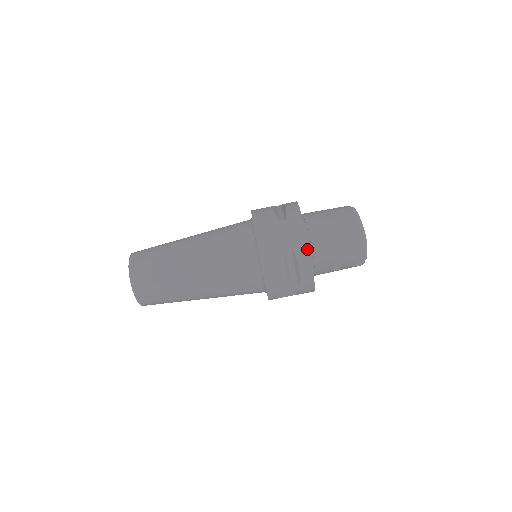
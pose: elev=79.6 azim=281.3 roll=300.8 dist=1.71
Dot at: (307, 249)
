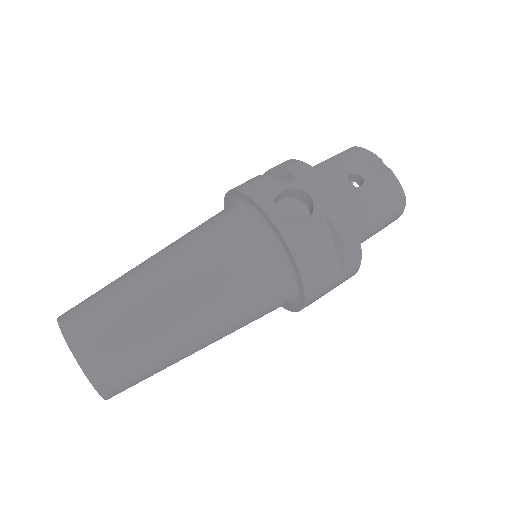
Dot at: occluded
